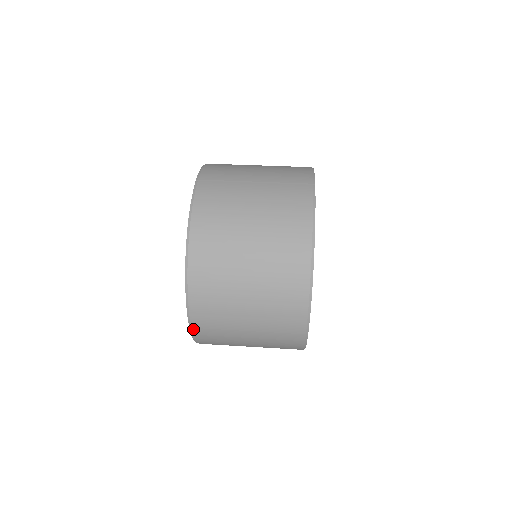
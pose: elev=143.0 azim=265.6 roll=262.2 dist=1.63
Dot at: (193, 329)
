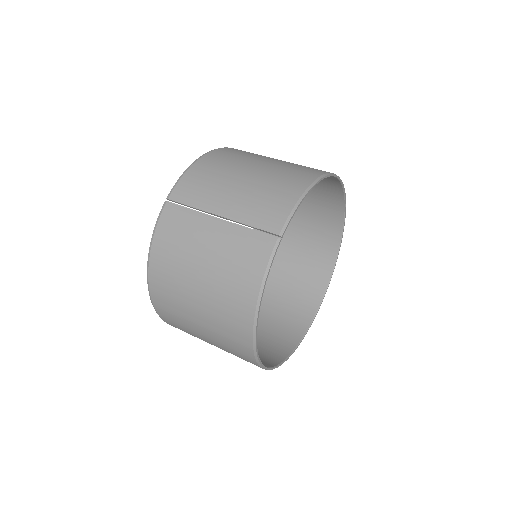
Dot at: occluded
